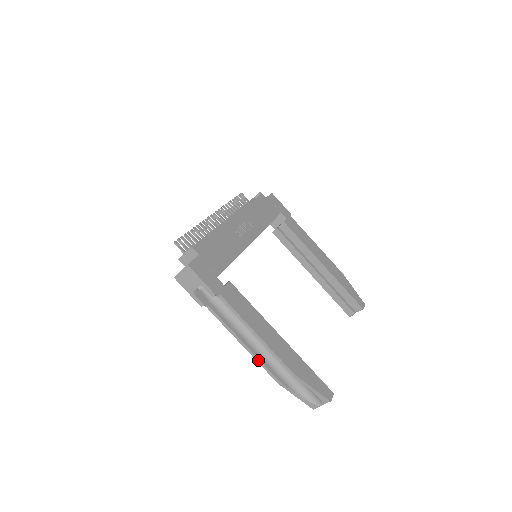
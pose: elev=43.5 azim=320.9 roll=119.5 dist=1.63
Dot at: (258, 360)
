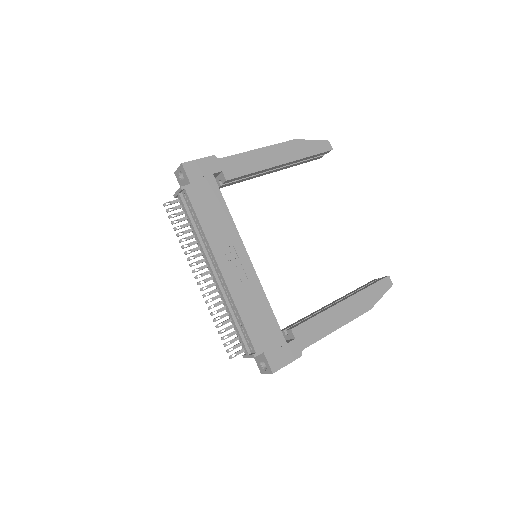
Dot at: occluded
